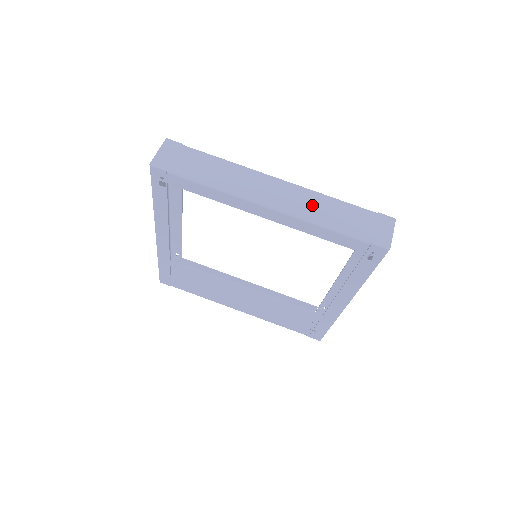
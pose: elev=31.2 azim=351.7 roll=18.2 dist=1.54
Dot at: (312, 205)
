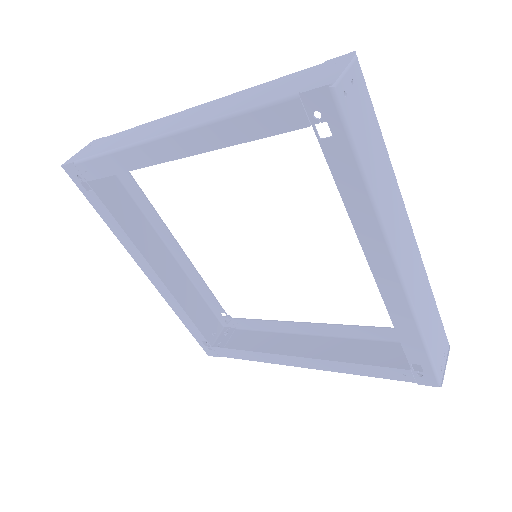
Dot at: (221, 106)
